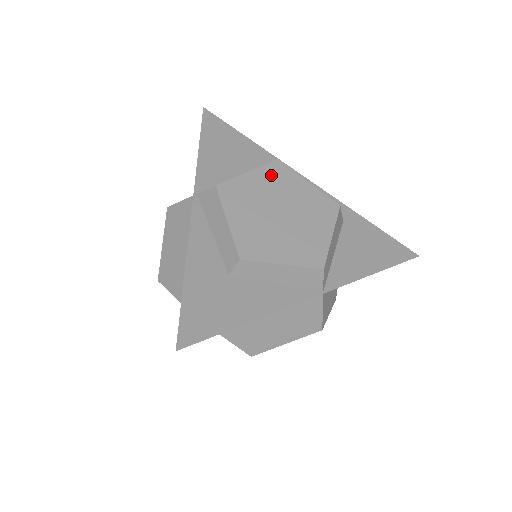
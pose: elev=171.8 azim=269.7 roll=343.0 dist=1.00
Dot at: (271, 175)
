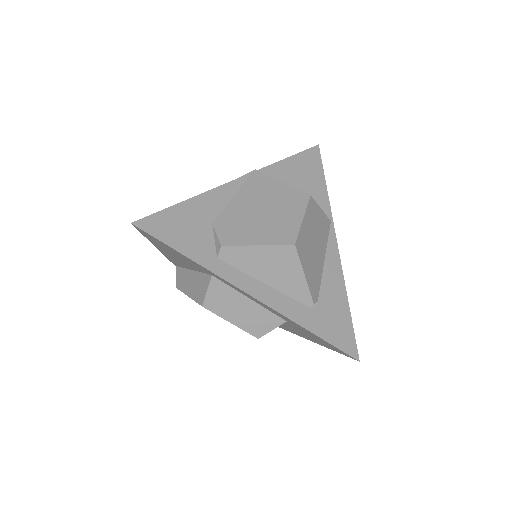
Dot at: occluded
